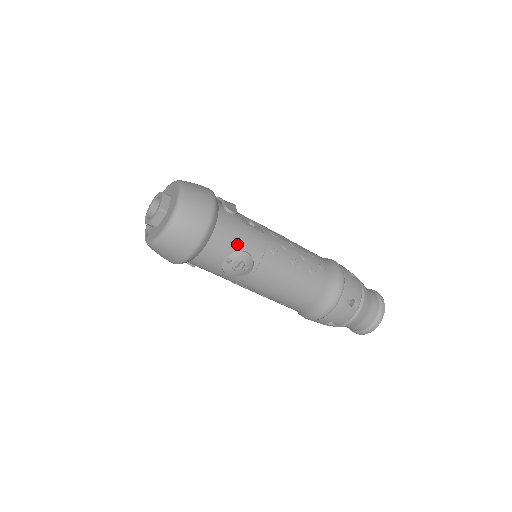
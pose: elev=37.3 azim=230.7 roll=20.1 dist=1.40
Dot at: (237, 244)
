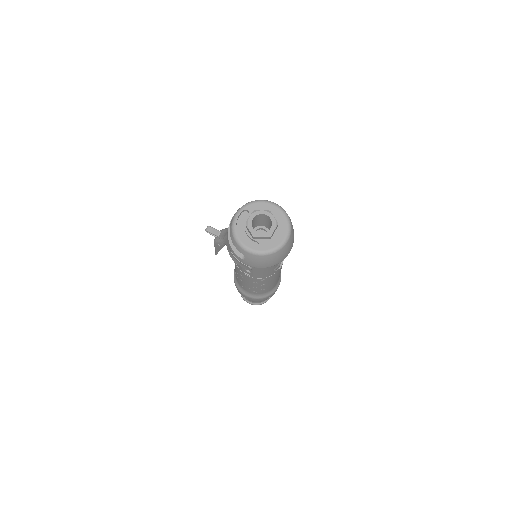
Dot at: occluded
